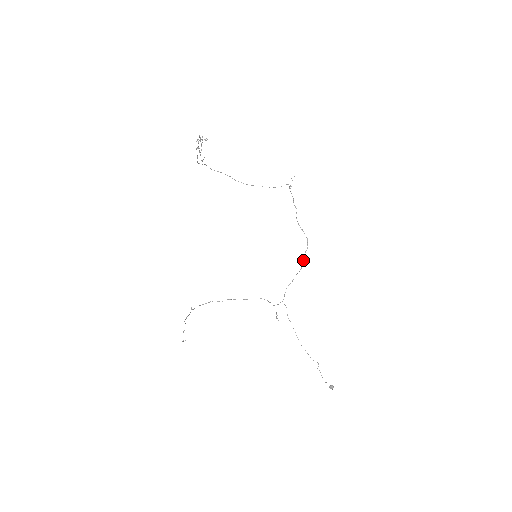
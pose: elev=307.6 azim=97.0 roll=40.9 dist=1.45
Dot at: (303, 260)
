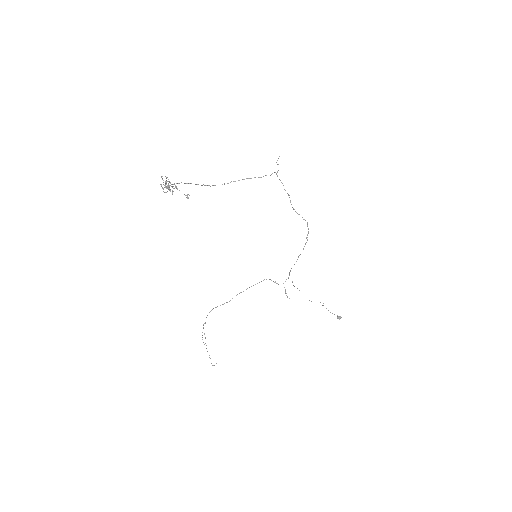
Dot at: (305, 243)
